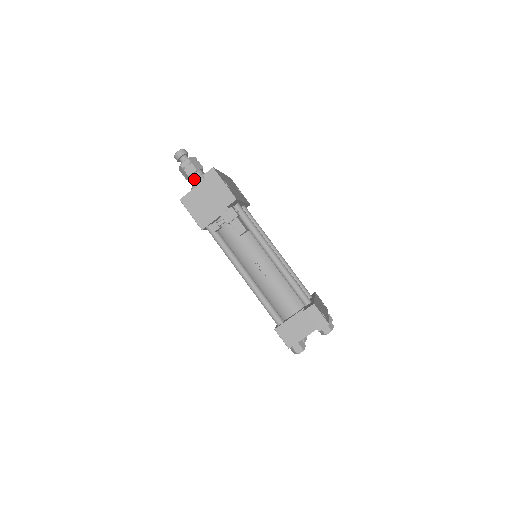
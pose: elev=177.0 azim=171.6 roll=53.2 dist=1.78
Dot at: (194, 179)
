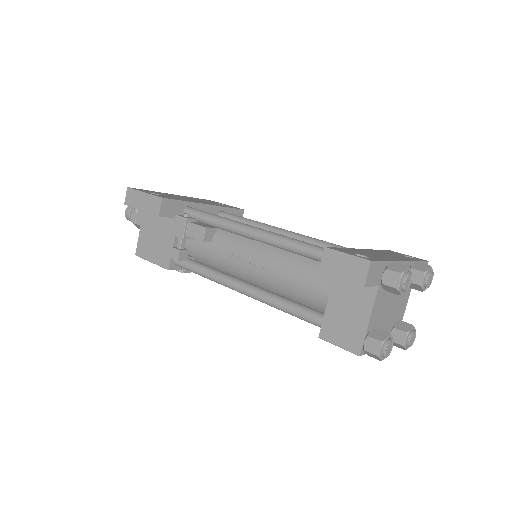
Dot at: occluded
